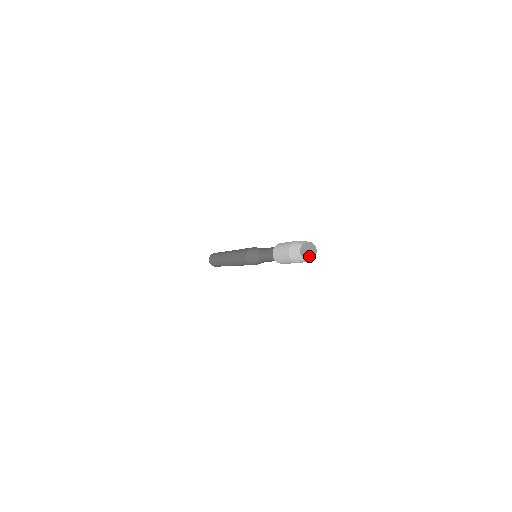
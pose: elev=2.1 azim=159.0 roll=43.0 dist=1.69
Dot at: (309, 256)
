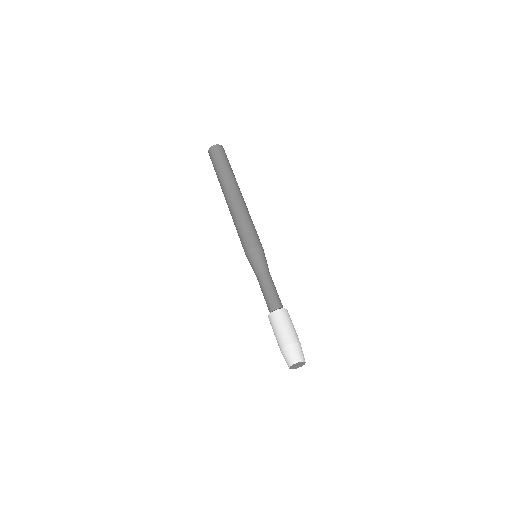
Dot at: (300, 365)
